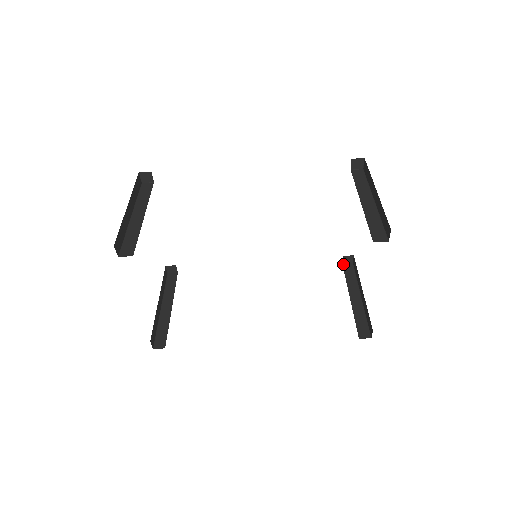
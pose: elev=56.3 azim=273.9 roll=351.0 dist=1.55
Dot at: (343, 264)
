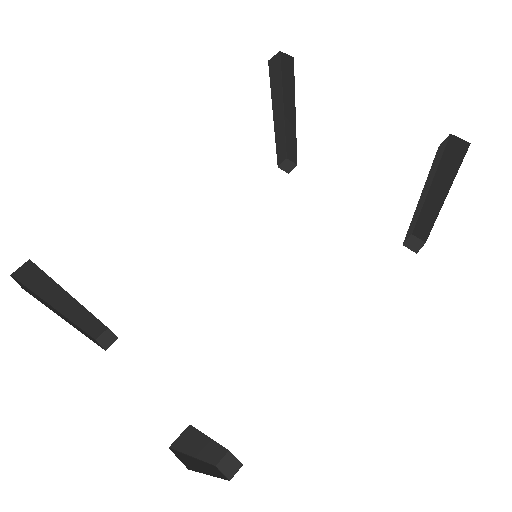
Dot at: (417, 252)
